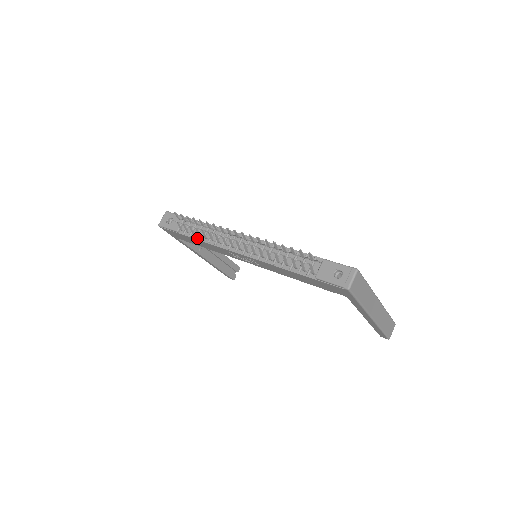
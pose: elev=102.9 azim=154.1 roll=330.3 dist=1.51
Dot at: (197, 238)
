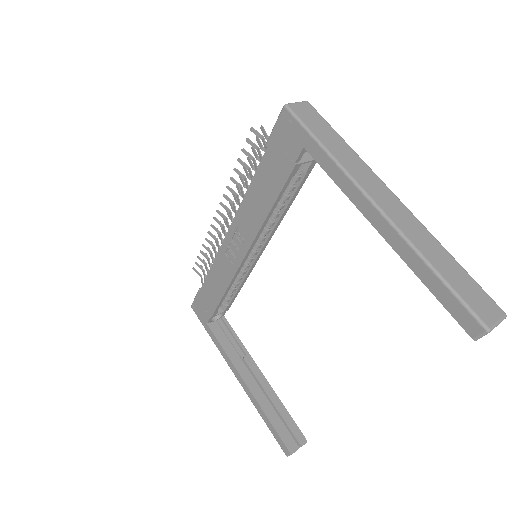
Dot at: (209, 274)
